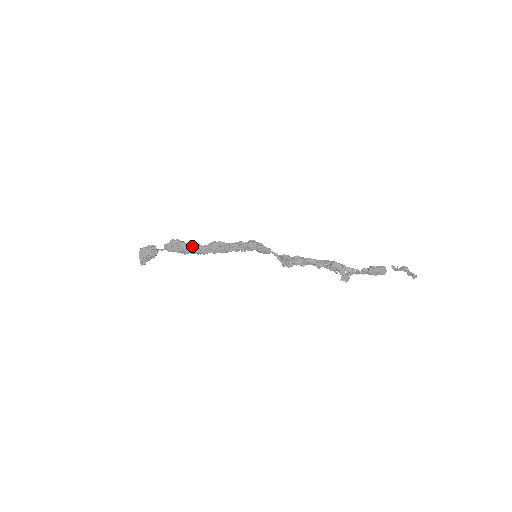
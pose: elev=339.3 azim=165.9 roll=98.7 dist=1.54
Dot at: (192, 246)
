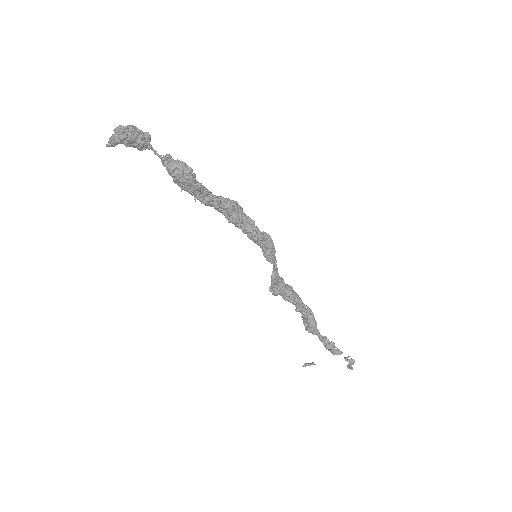
Dot at: (200, 190)
